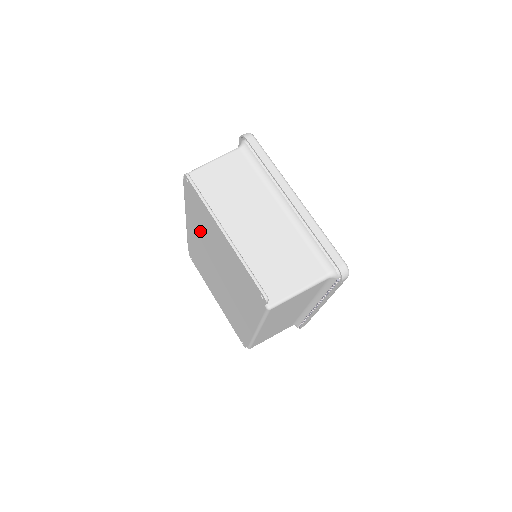
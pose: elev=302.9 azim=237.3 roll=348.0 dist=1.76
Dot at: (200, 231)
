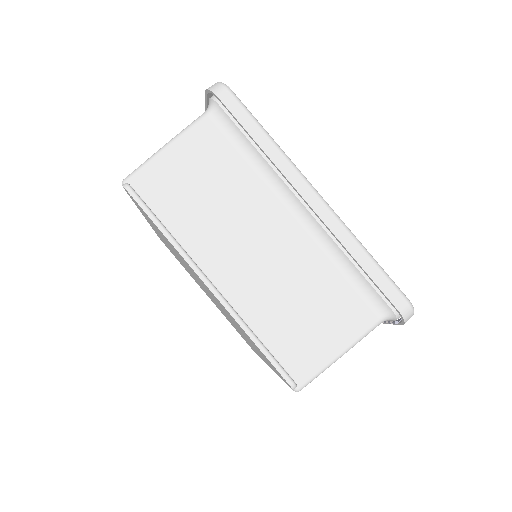
Dot at: occluded
